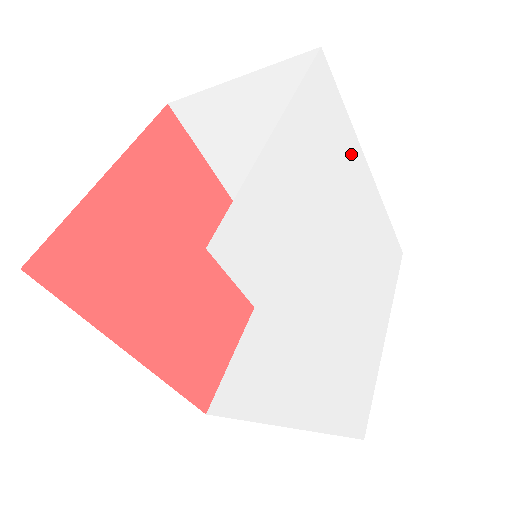
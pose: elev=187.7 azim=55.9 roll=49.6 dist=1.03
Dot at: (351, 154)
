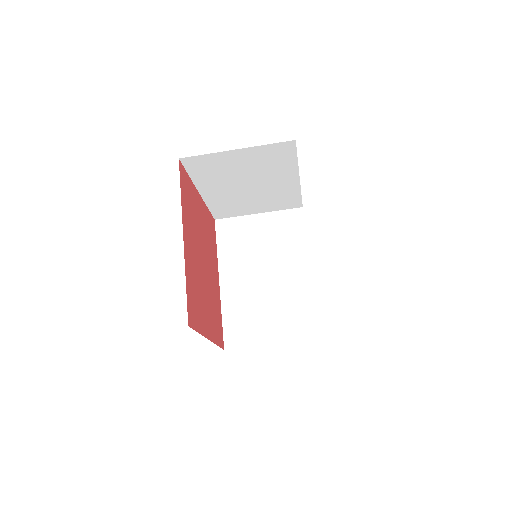
Dot at: occluded
